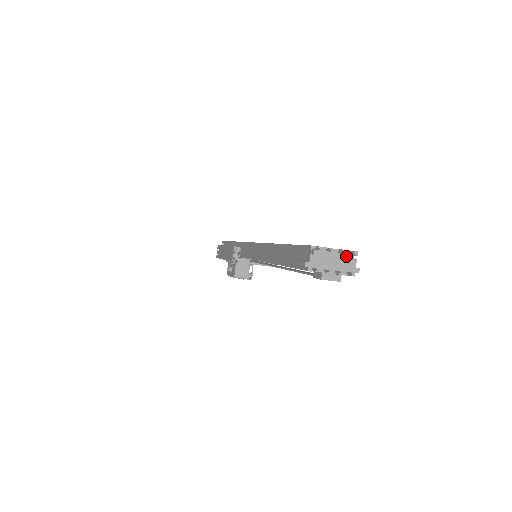
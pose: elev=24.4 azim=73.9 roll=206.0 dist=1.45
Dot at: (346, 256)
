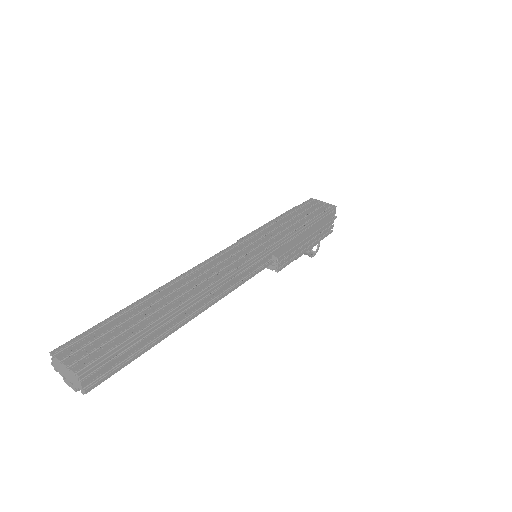
Dot at: (73, 375)
